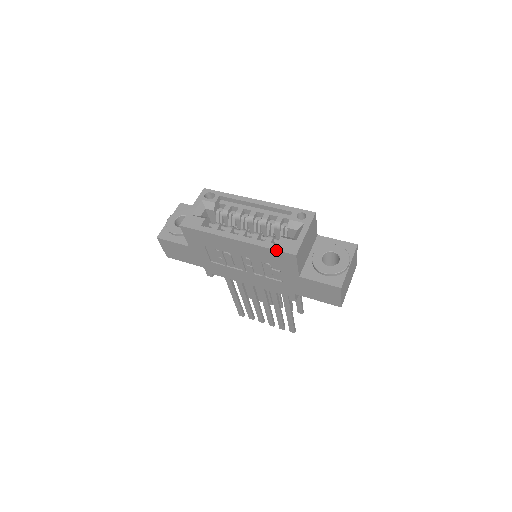
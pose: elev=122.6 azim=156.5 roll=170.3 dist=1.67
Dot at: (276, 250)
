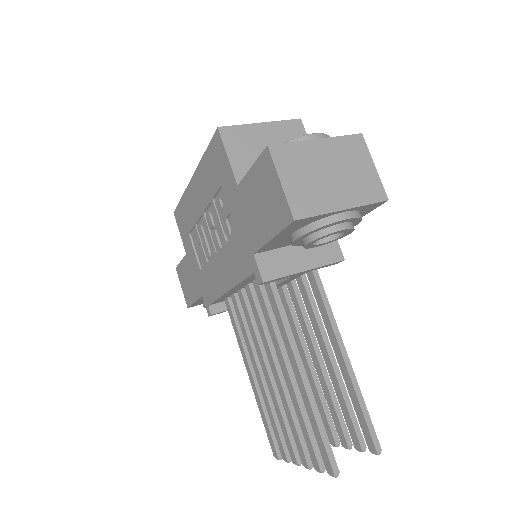
Dot at: (208, 145)
